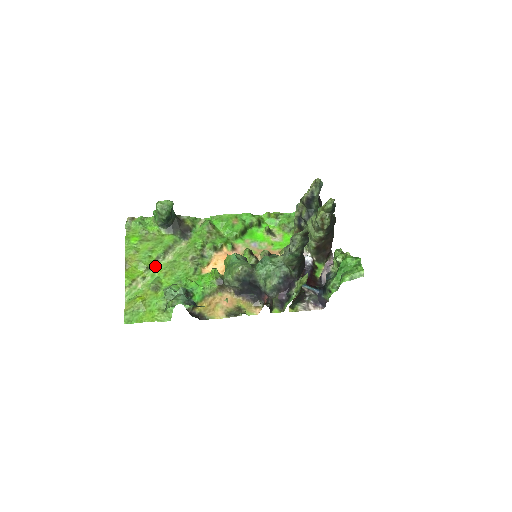
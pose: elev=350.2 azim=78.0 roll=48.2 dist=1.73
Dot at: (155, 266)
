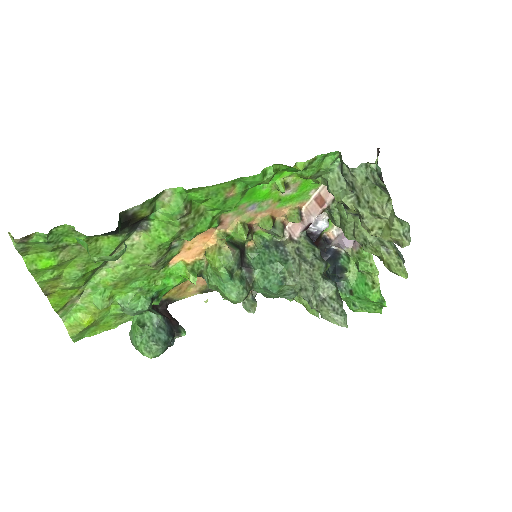
Dot at: (94, 276)
